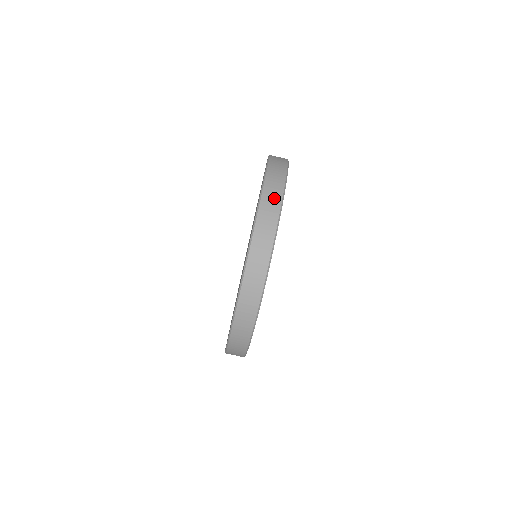
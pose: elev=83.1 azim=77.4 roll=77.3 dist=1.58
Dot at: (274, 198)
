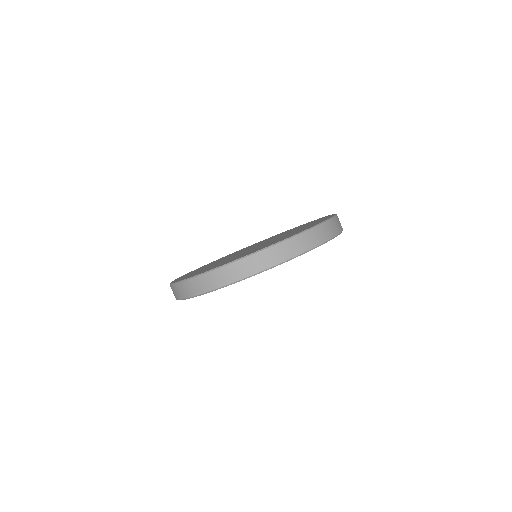
Dot at: (270, 259)
